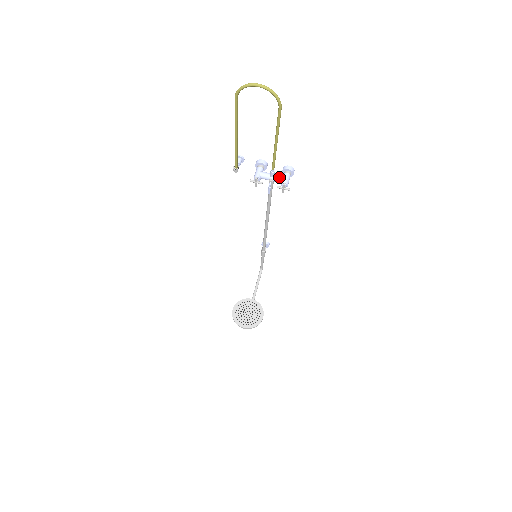
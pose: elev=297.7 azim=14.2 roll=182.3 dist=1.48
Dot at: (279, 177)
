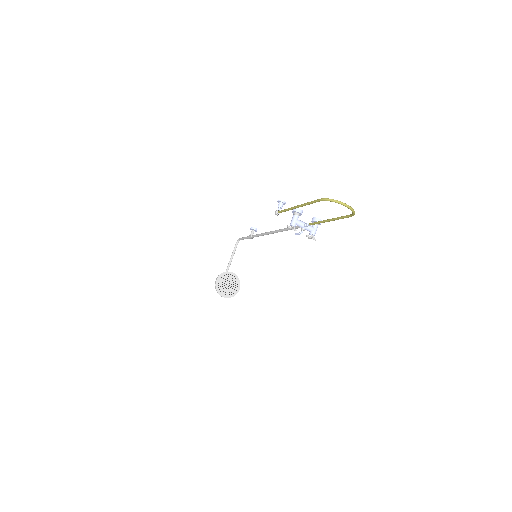
Dot at: (310, 228)
